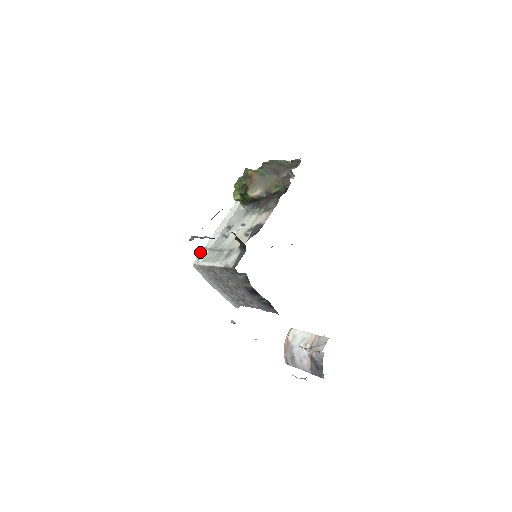
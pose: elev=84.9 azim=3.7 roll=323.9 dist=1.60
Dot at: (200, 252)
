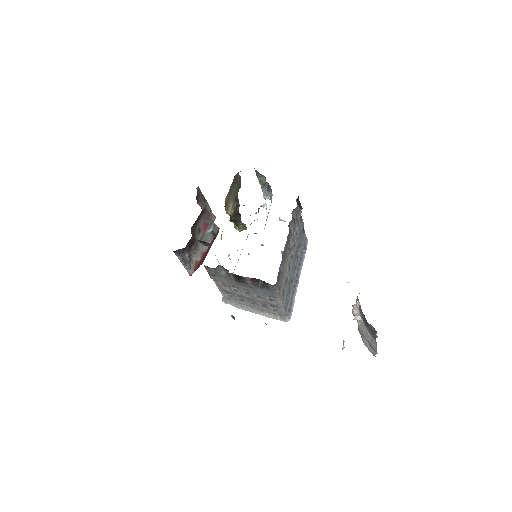
Dot at: occluded
